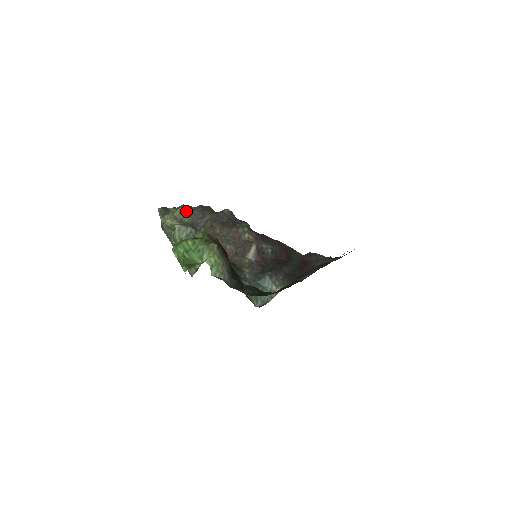
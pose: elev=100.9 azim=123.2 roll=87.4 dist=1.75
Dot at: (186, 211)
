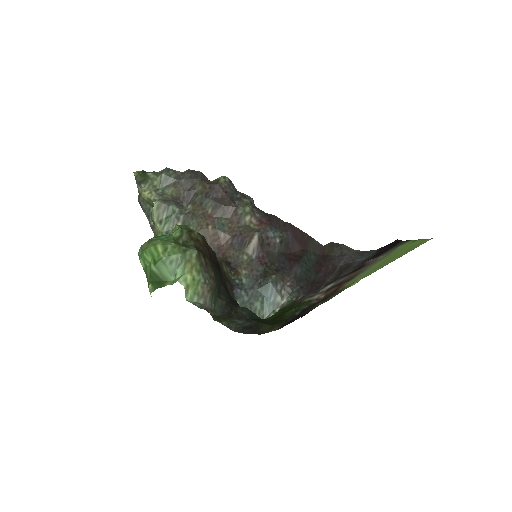
Dot at: (169, 178)
